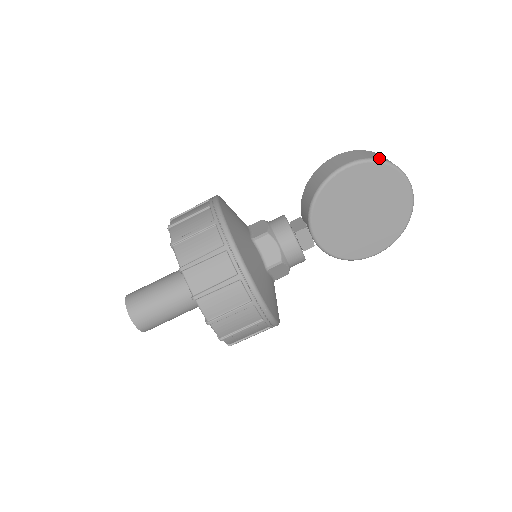
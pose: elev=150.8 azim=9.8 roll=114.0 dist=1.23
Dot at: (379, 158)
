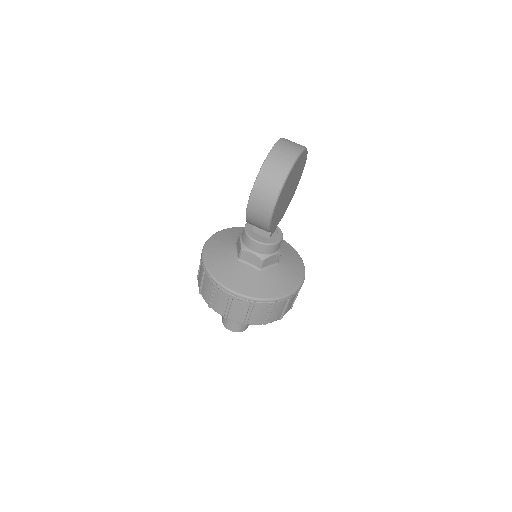
Dot at: (280, 182)
